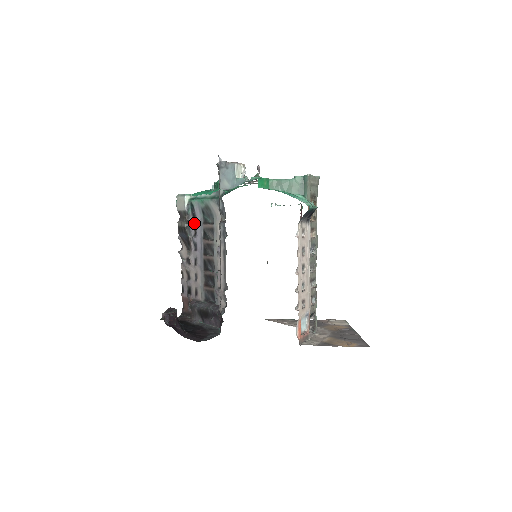
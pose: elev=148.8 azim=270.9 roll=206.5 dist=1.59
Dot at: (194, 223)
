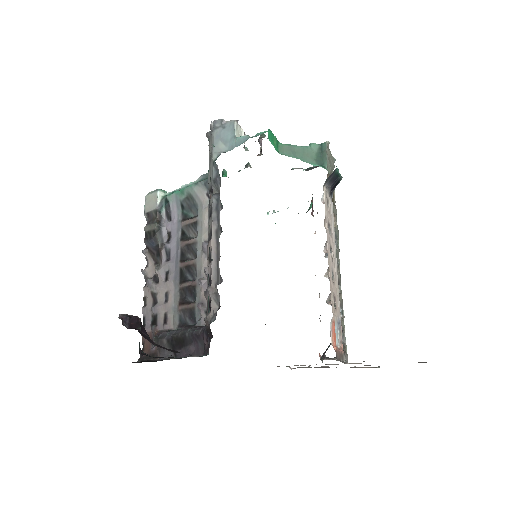
Dot at: (168, 225)
